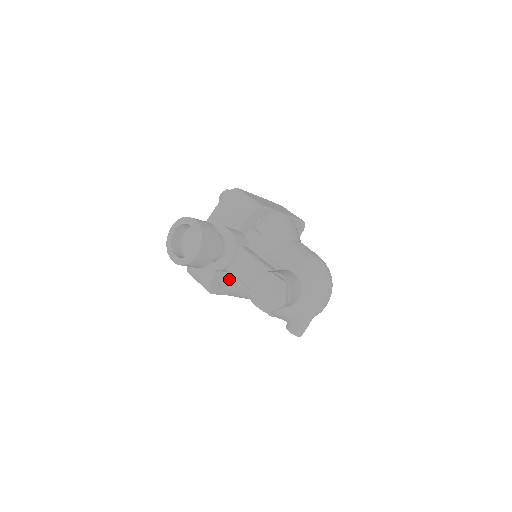
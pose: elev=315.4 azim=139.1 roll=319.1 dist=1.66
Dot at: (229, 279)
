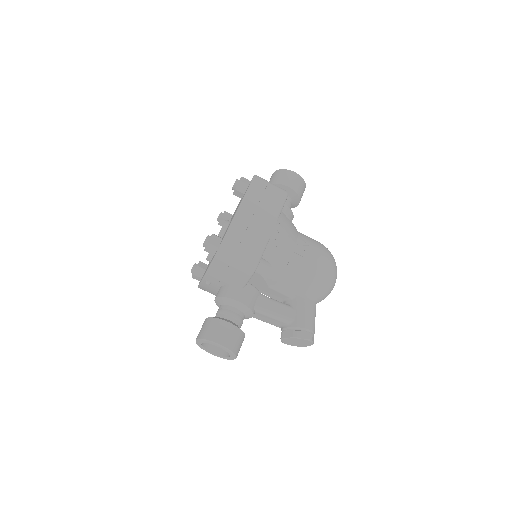
Dot at: occluded
